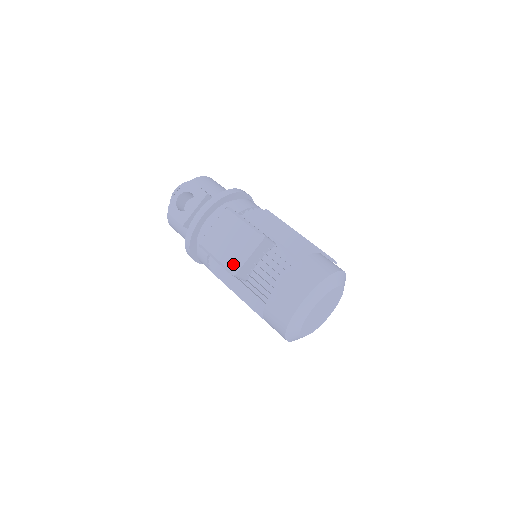
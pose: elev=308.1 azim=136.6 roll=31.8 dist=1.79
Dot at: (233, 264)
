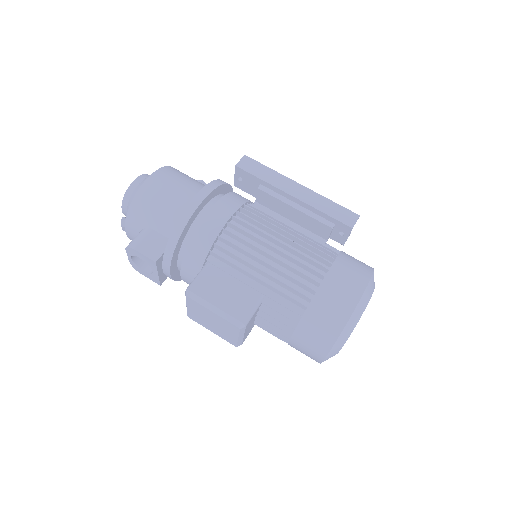
Dot at: (232, 342)
